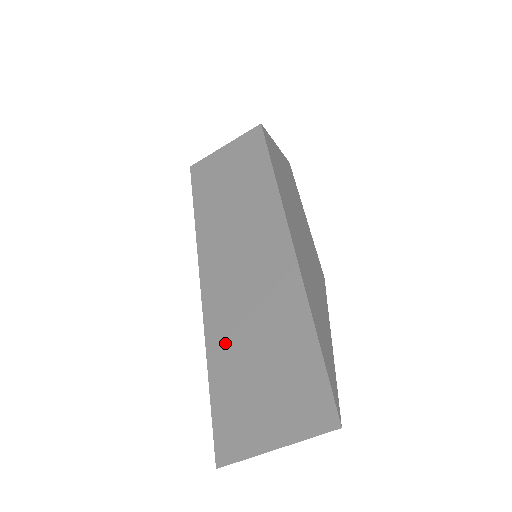
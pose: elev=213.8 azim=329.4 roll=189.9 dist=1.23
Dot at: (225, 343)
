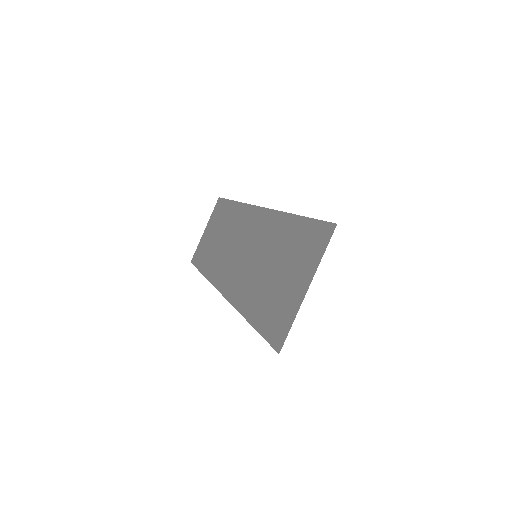
Dot at: (249, 294)
